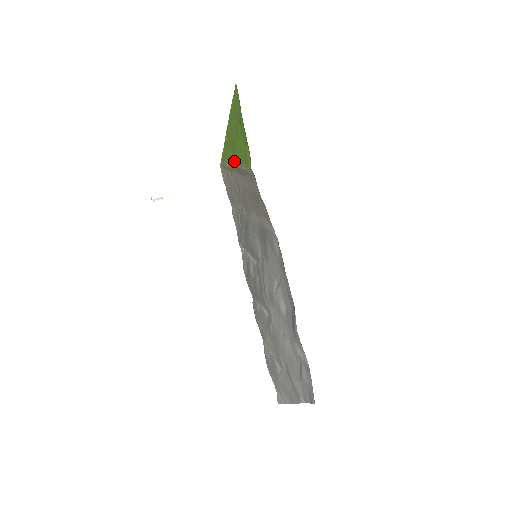
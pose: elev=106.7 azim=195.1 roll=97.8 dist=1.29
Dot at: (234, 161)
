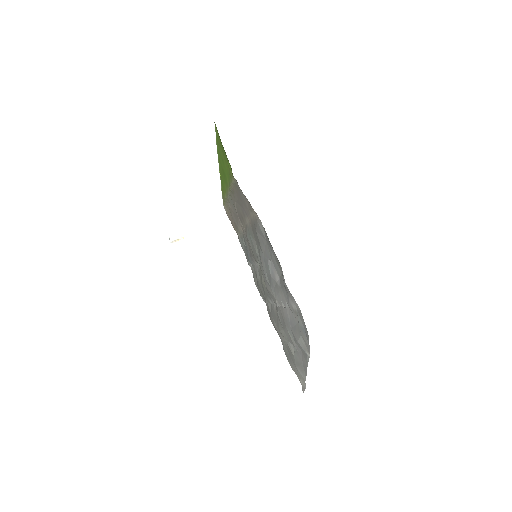
Dot at: (227, 187)
